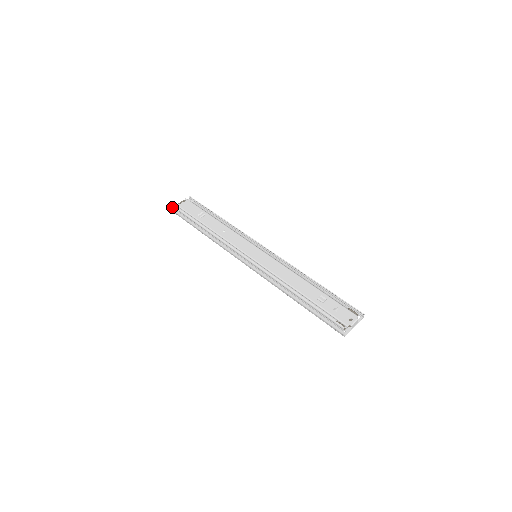
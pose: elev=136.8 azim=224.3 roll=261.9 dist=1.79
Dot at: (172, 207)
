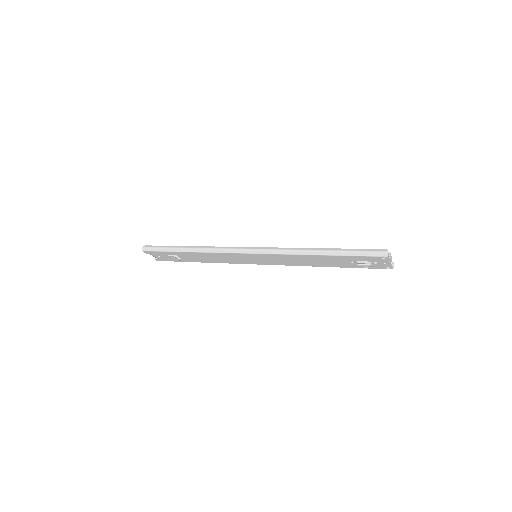
Dot at: (146, 246)
